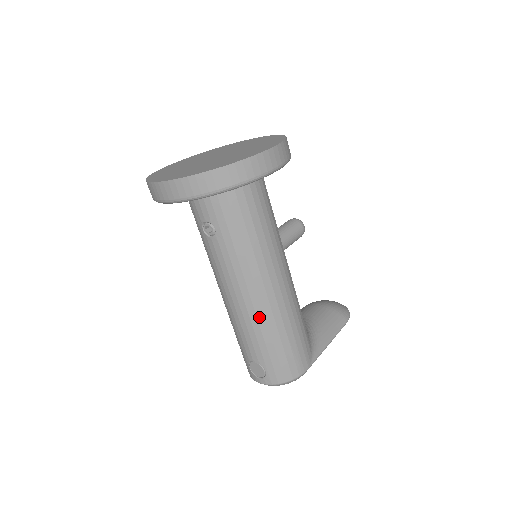
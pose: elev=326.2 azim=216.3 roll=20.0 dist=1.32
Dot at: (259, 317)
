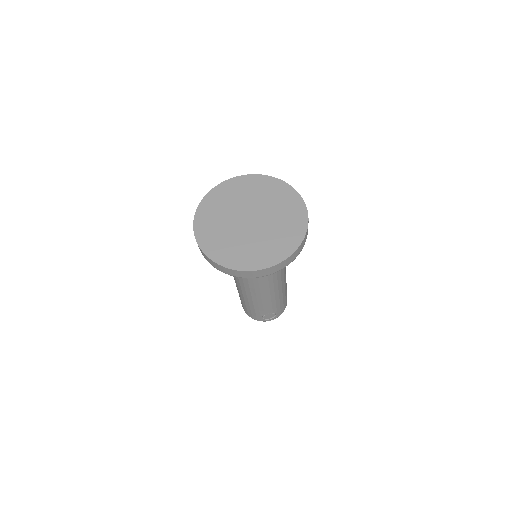
Dot at: (280, 293)
